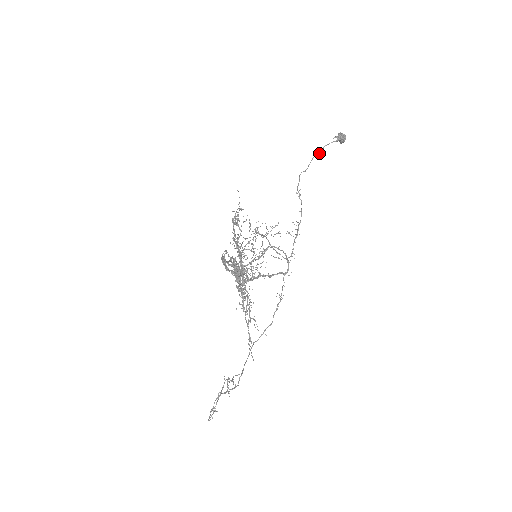
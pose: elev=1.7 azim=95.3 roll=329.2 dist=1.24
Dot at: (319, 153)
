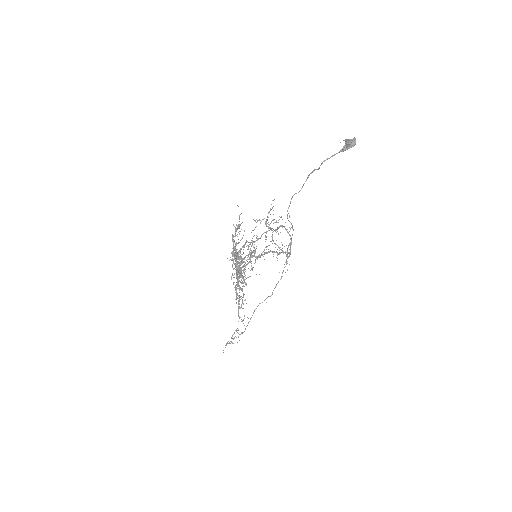
Dot at: (317, 169)
